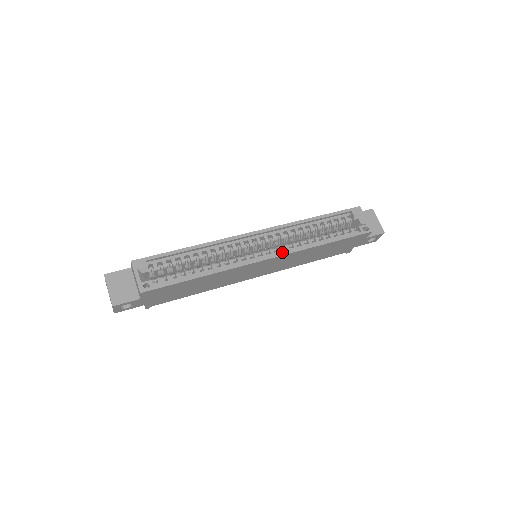
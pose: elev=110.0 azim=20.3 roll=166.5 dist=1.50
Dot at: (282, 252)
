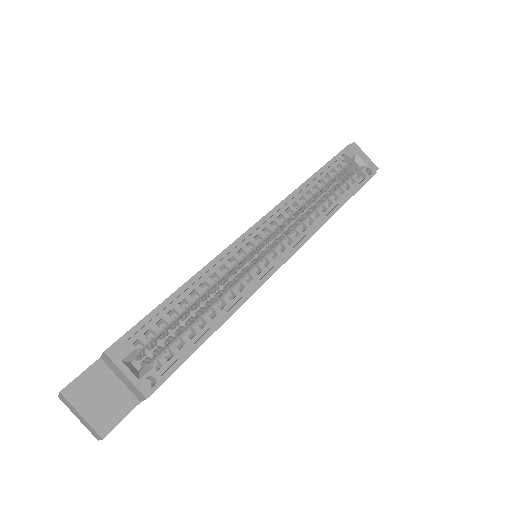
Dot at: (300, 241)
